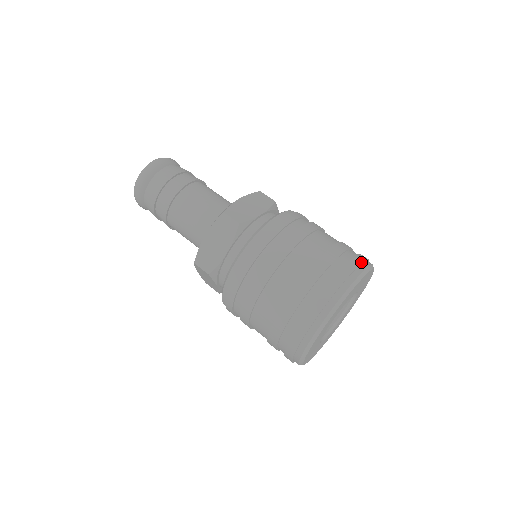
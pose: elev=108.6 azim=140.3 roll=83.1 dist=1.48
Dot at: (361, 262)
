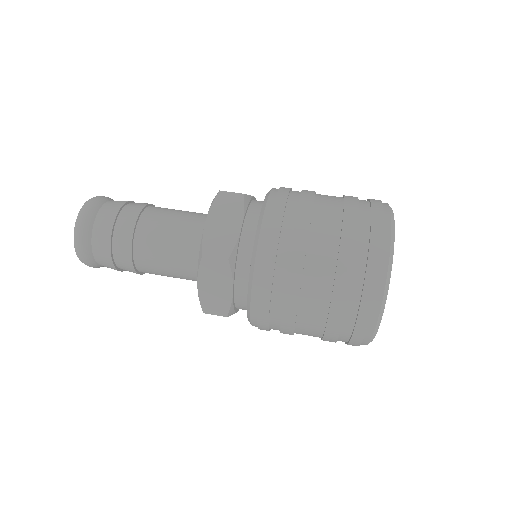
Dot at: occluded
